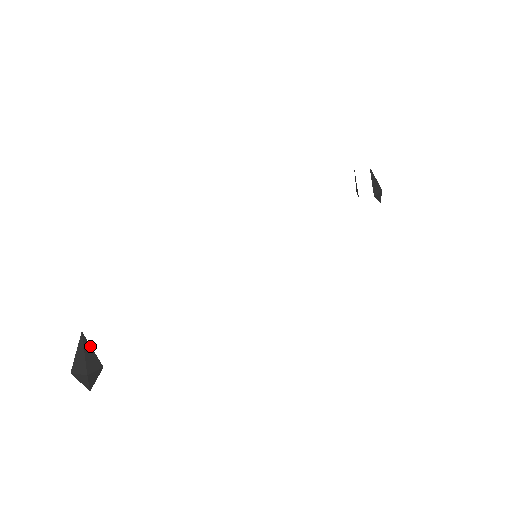
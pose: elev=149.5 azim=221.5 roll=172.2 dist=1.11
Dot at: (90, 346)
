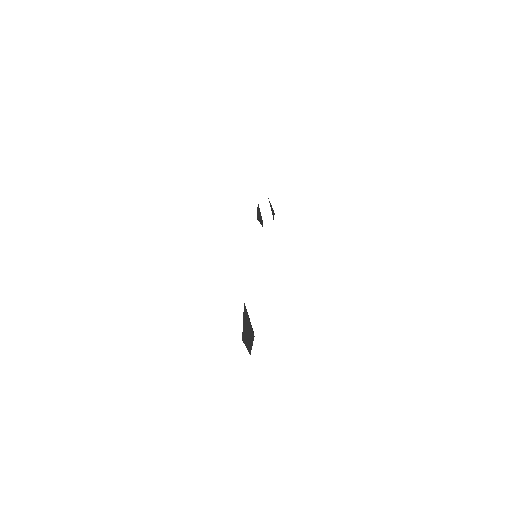
Dot at: occluded
